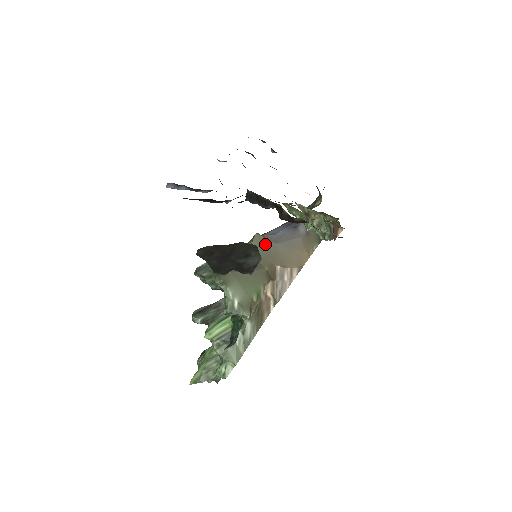
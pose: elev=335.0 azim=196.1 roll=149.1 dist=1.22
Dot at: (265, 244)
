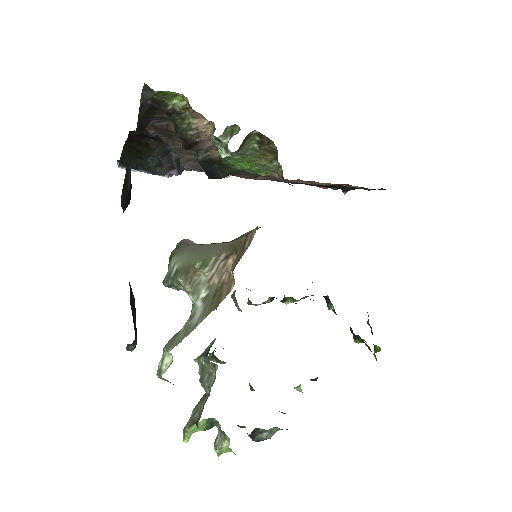
Dot at: (251, 231)
